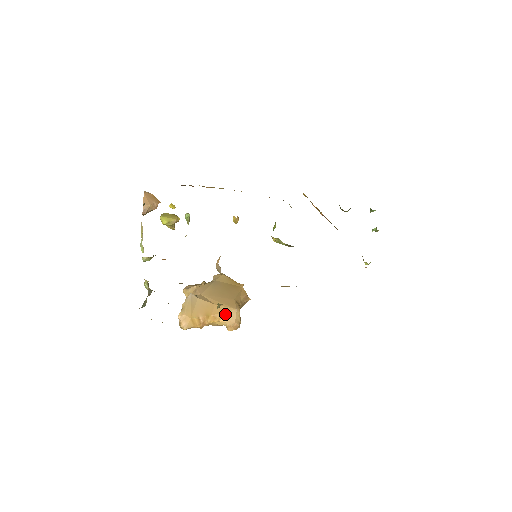
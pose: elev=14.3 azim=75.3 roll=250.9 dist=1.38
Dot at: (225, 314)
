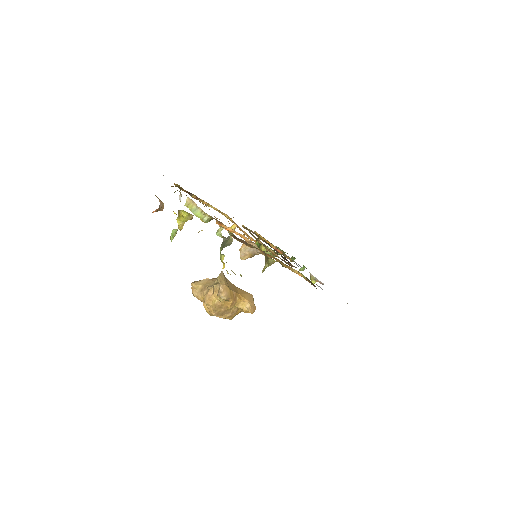
Dot at: (246, 296)
